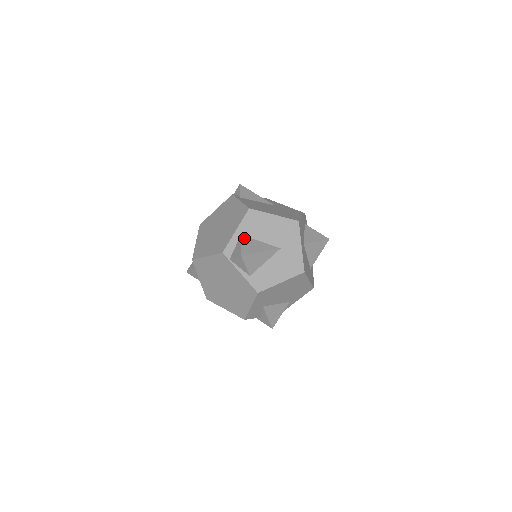
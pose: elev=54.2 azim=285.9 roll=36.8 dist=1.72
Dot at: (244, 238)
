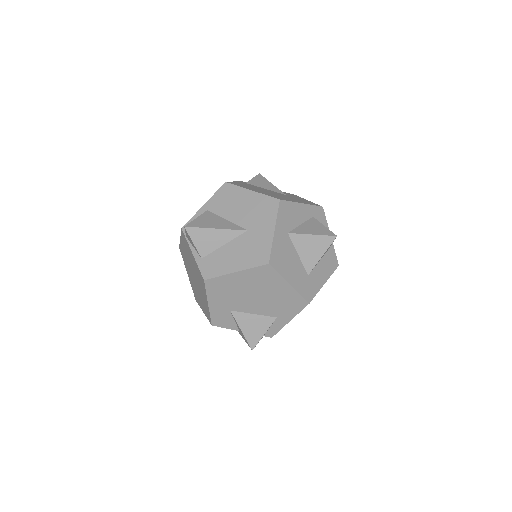
Dot at: (207, 213)
